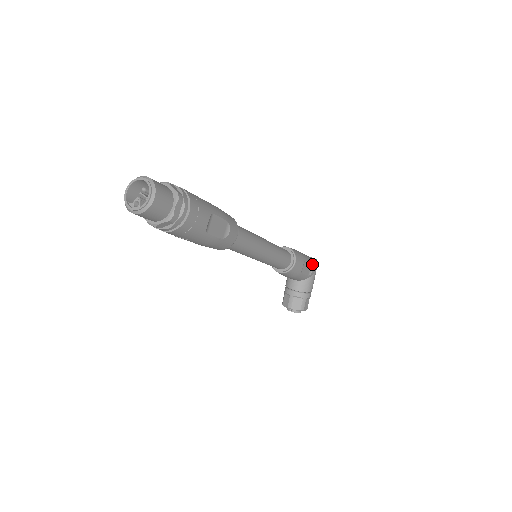
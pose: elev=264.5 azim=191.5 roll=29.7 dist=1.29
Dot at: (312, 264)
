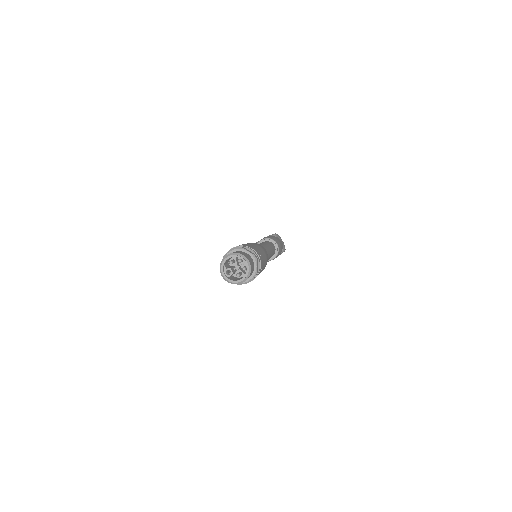
Dot at: (281, 253)
